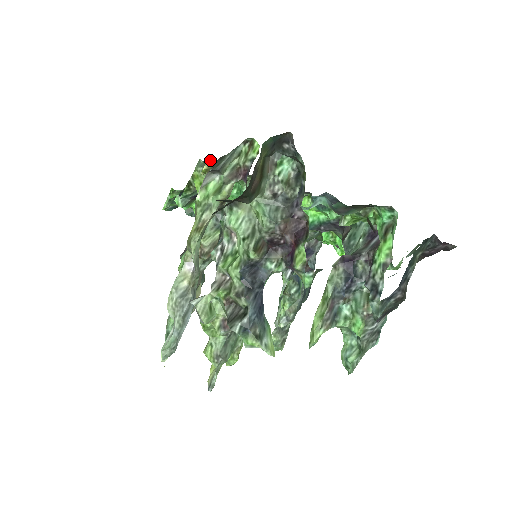
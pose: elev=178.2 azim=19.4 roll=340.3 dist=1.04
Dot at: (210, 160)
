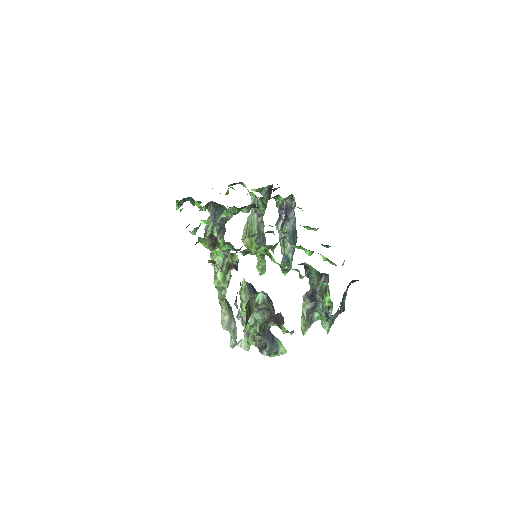
Dot at: (210, 260)
